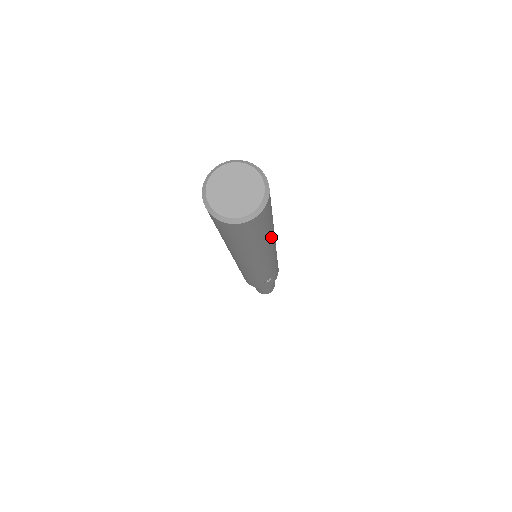
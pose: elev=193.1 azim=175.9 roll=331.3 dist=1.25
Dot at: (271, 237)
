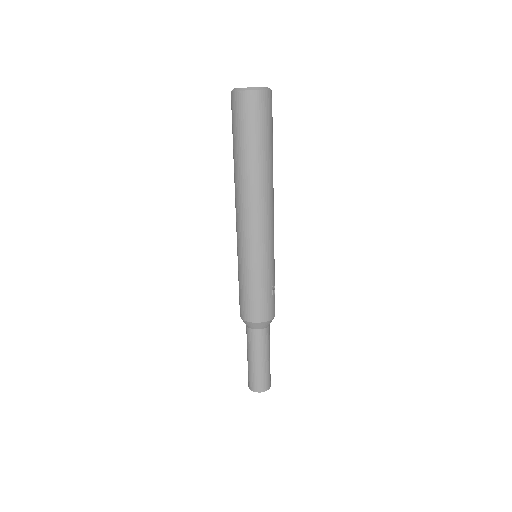
Dot at: occluded
